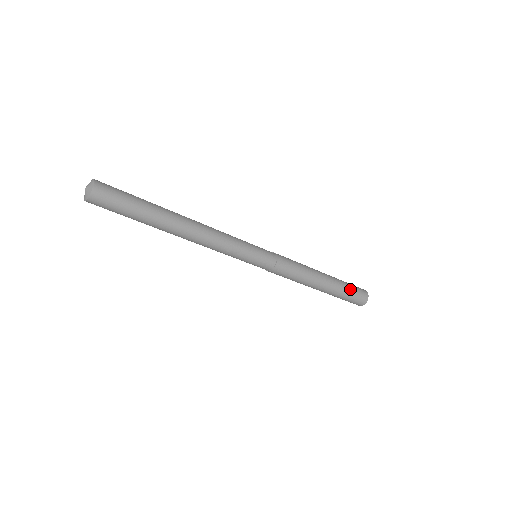
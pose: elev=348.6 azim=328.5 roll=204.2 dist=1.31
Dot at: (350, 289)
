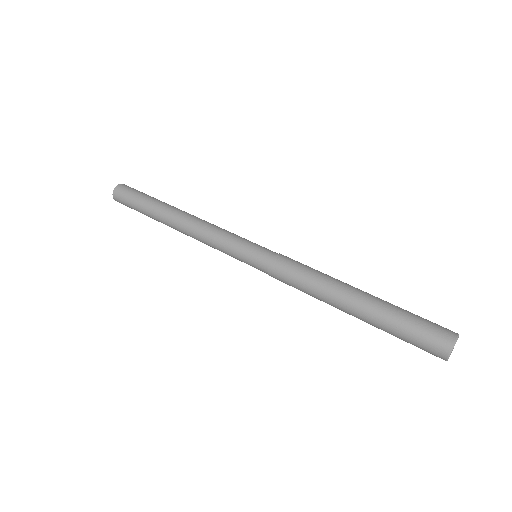
Dot at: (407, 318)
